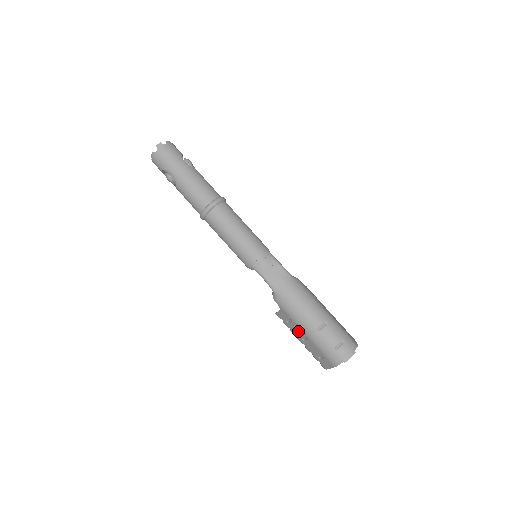
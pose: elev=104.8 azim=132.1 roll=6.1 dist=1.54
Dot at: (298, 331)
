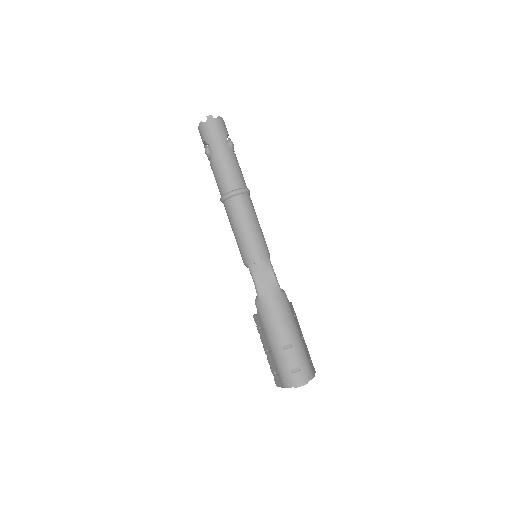
Dot at: (265, 341)
